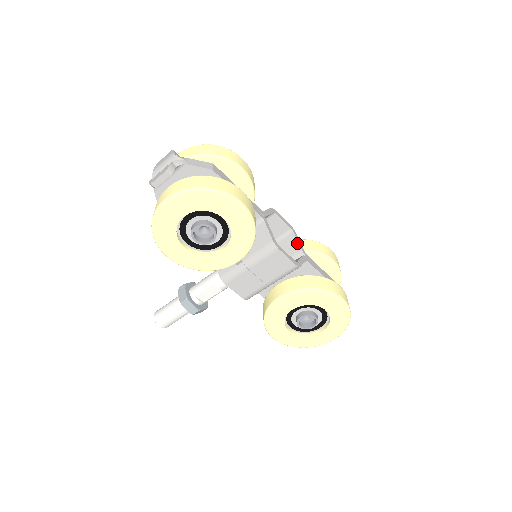
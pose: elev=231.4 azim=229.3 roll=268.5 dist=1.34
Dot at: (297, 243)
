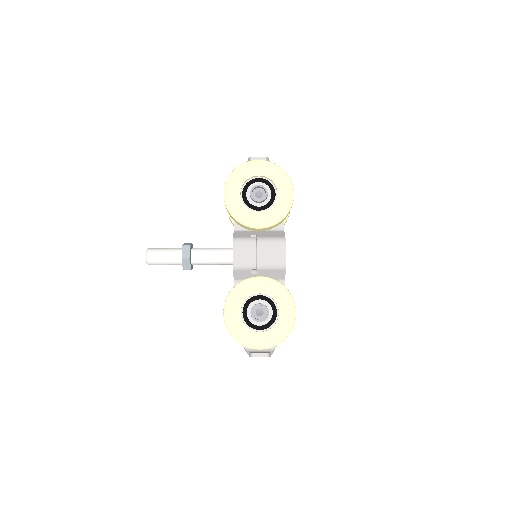
Dot at: occluded
